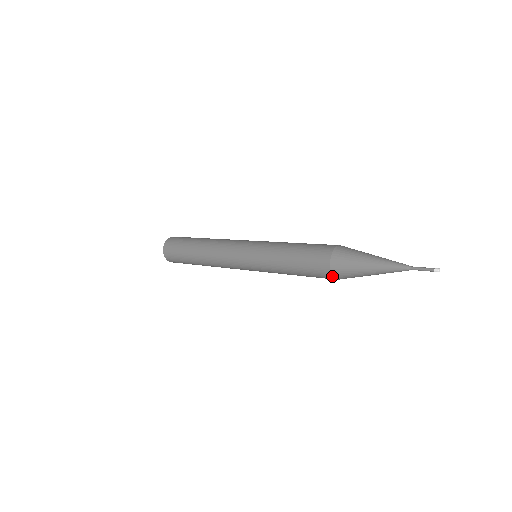
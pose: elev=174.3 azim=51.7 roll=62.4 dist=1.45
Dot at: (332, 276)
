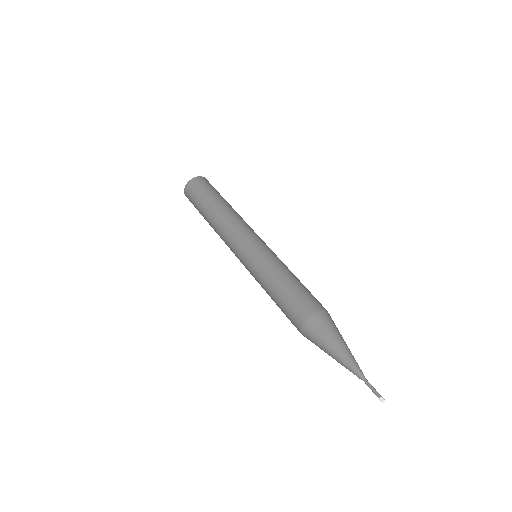
Dot at: occluded
